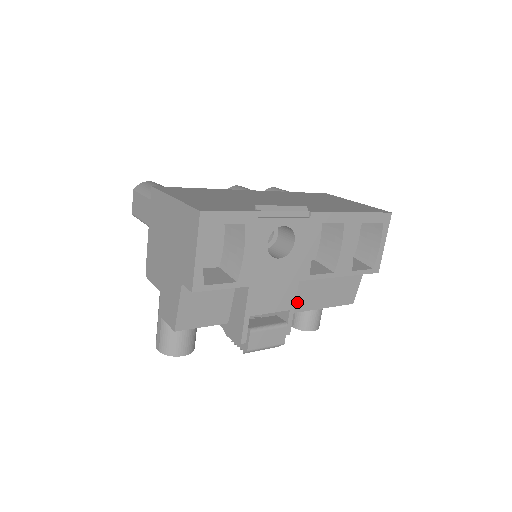
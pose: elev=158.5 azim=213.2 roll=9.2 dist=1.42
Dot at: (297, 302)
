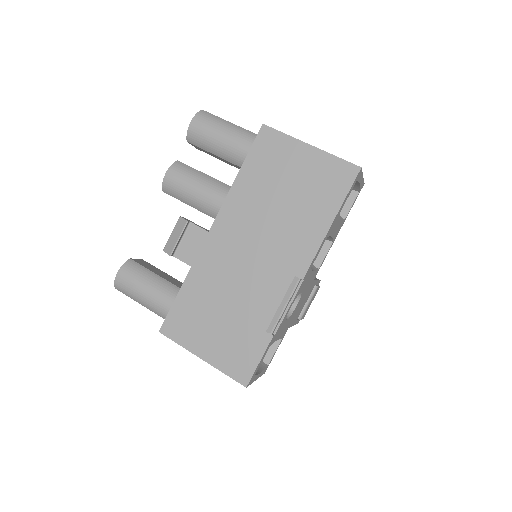
Dot at: occluded
